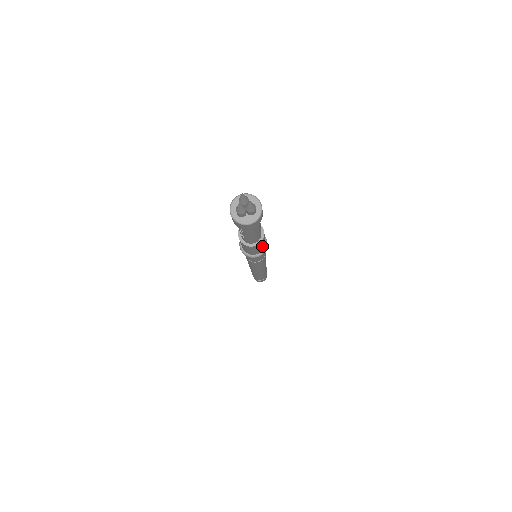
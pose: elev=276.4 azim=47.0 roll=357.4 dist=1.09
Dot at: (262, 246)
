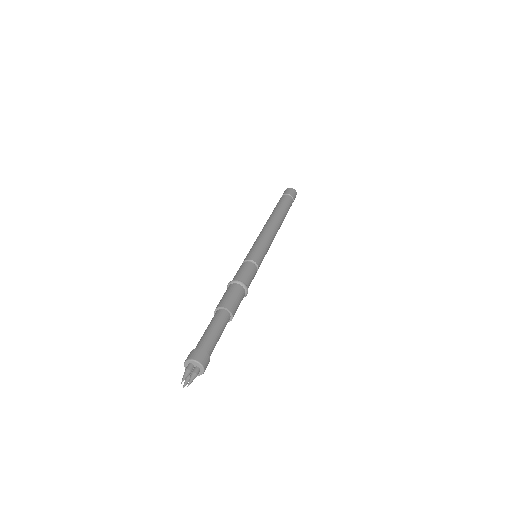
Dot at: occluded
